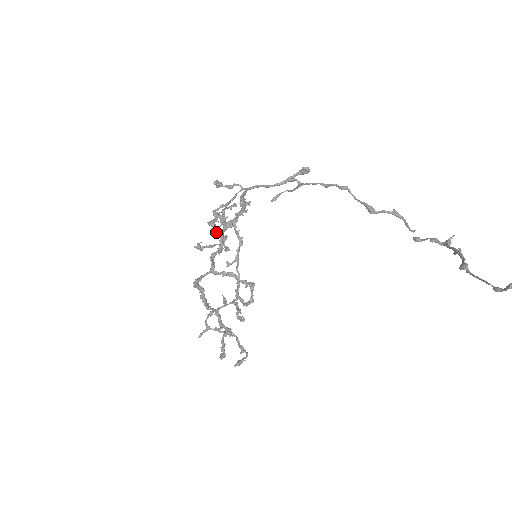
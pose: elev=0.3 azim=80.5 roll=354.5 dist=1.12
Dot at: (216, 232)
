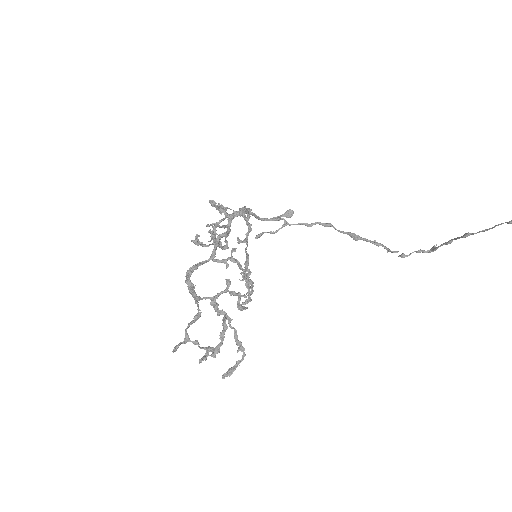
Dot at: (226, 216)
